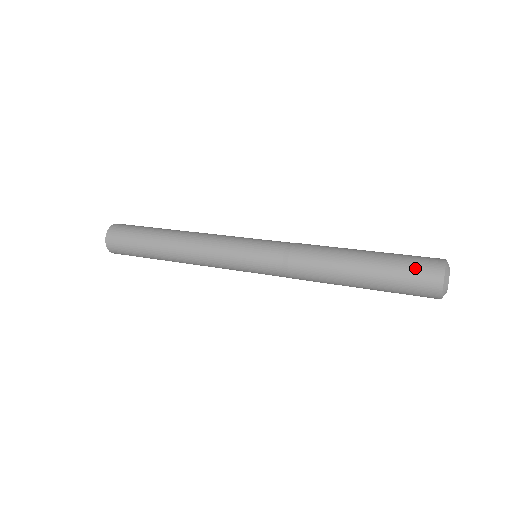
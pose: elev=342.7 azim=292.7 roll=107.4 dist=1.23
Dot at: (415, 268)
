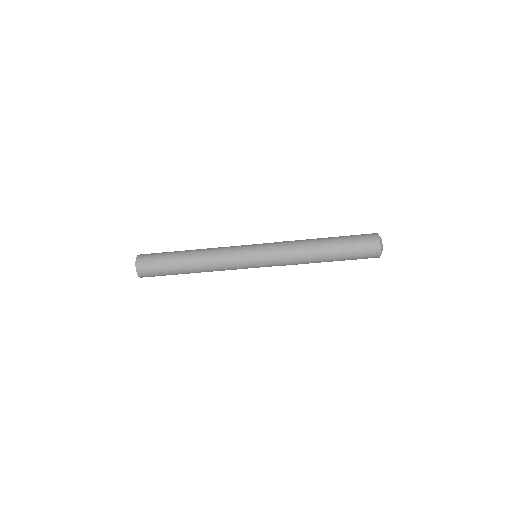
Dot at: occluded
